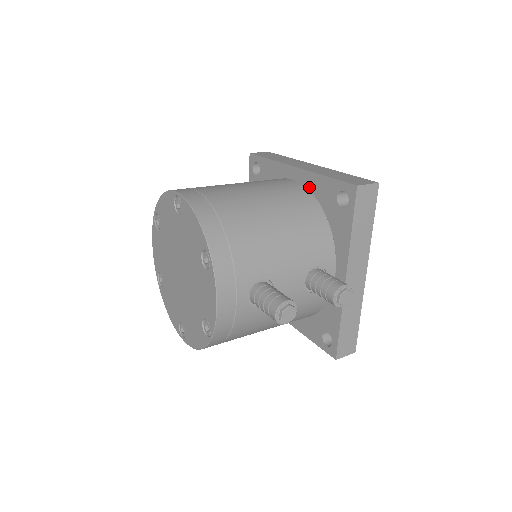
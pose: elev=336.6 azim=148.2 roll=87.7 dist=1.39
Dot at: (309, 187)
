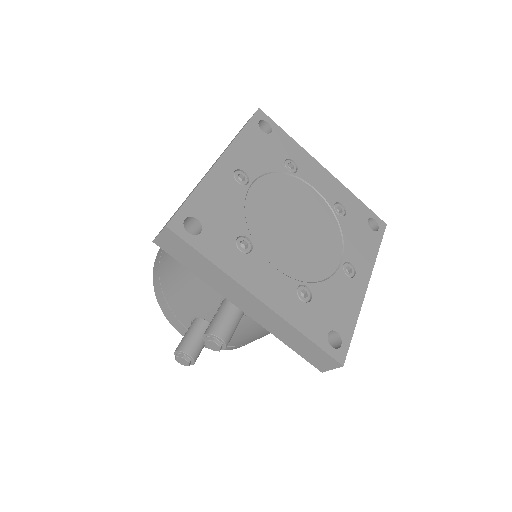
Dot at: occluded
